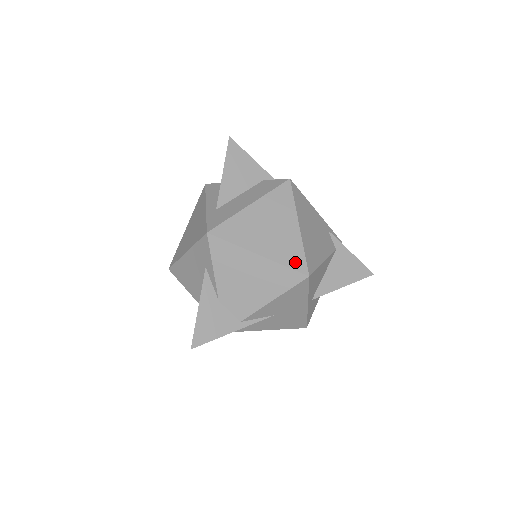
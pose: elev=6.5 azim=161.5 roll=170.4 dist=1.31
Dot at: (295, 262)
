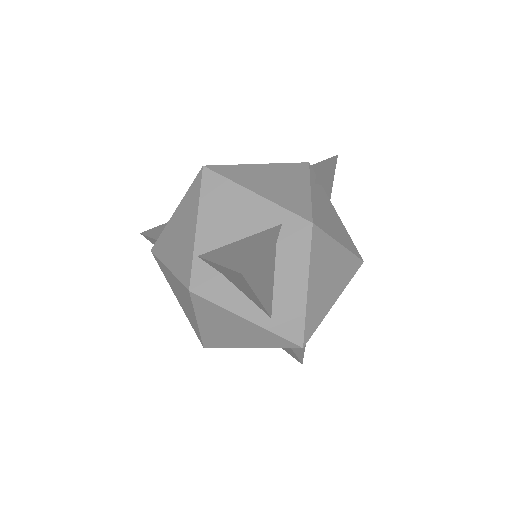
Dot at: (354, 269)
